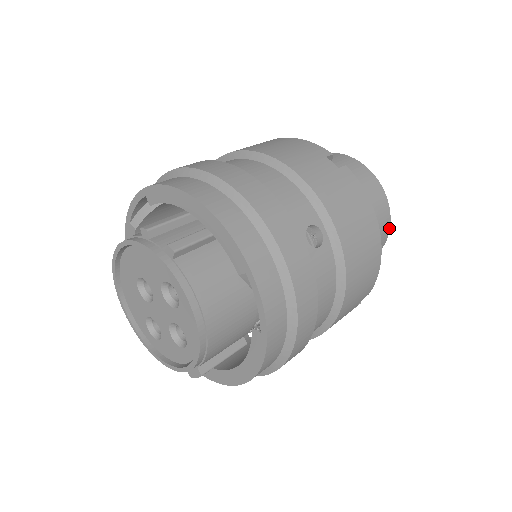
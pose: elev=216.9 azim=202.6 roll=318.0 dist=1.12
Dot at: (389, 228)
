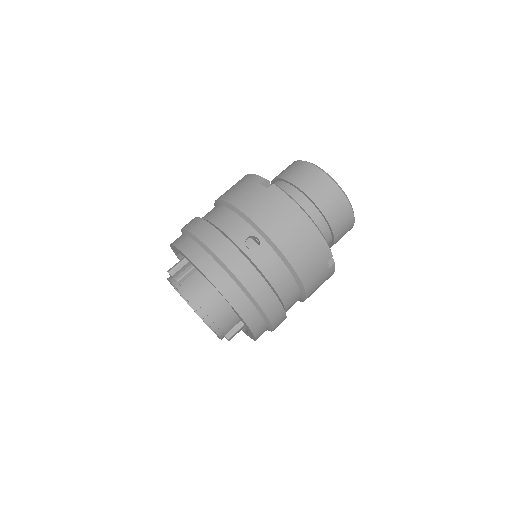
Dot at: (347, 200)
